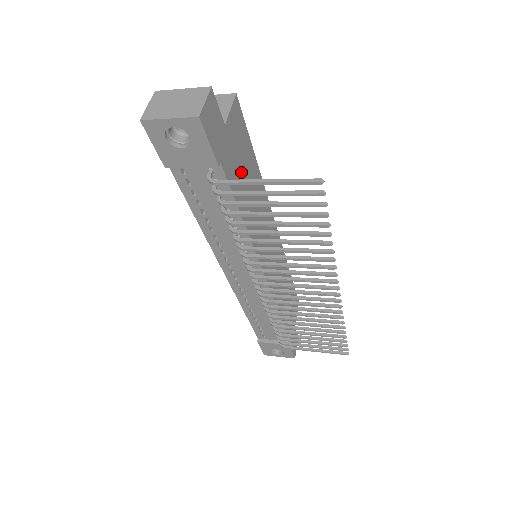
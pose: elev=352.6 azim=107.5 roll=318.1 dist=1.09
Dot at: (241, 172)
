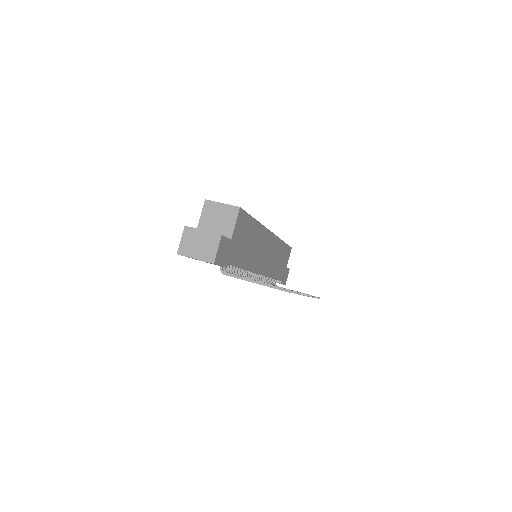
Dot at: (243, 245)
